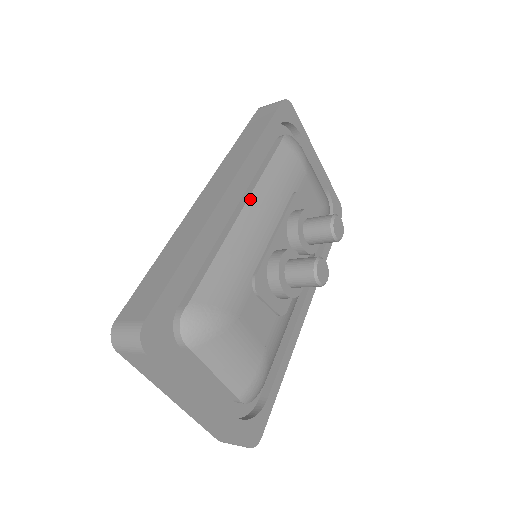
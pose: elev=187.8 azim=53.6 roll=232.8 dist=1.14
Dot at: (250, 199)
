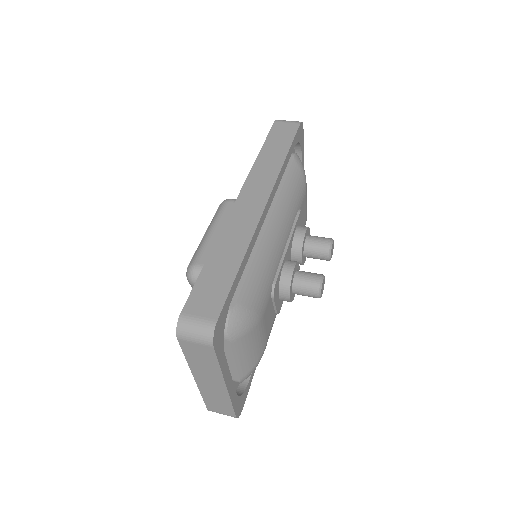
Dot at: (274, 212)
